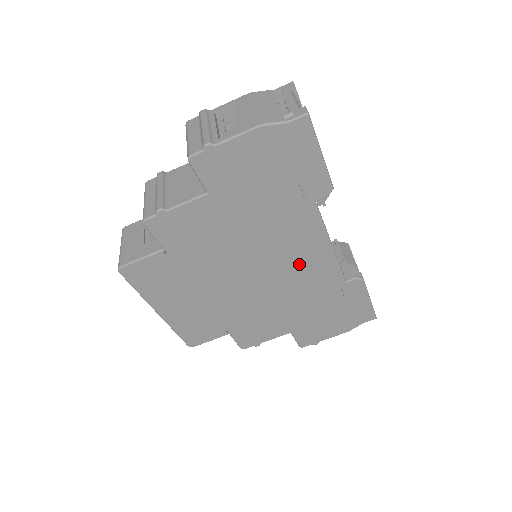
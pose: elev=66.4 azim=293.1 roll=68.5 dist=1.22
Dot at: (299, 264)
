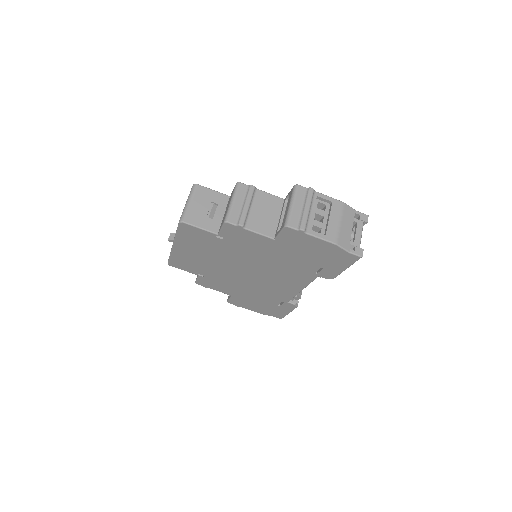
Dot at: (277, 284)
